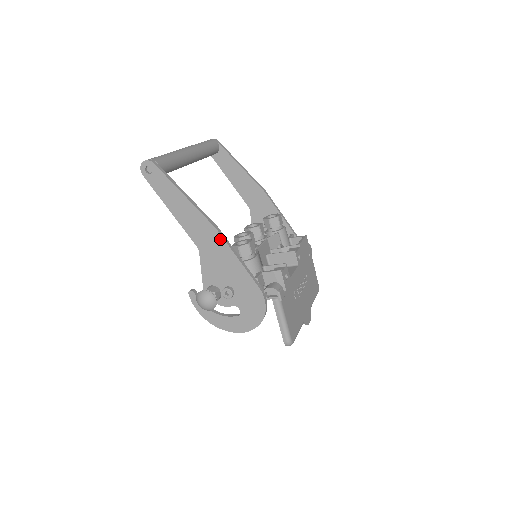
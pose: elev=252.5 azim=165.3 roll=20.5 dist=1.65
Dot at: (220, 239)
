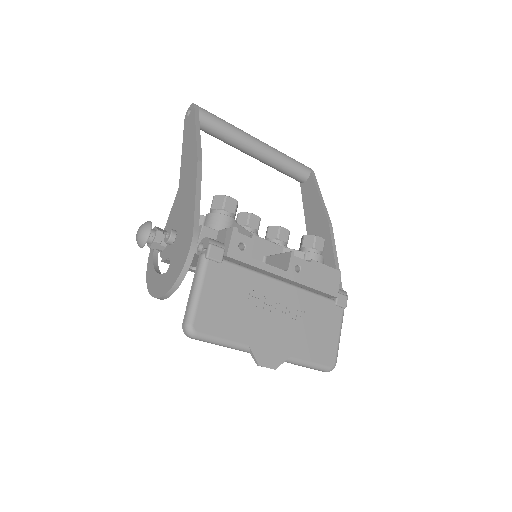
Dot at: (195, 171)
